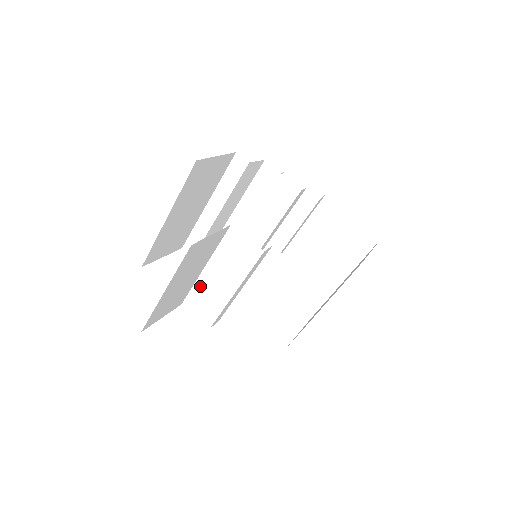
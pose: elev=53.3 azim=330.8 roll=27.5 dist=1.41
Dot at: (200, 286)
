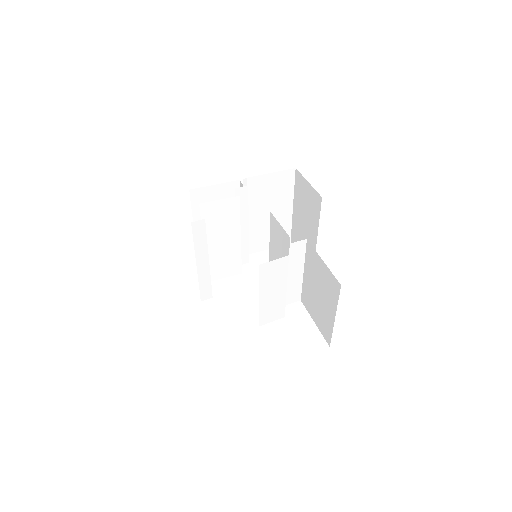
Dot at: (263, 308)
